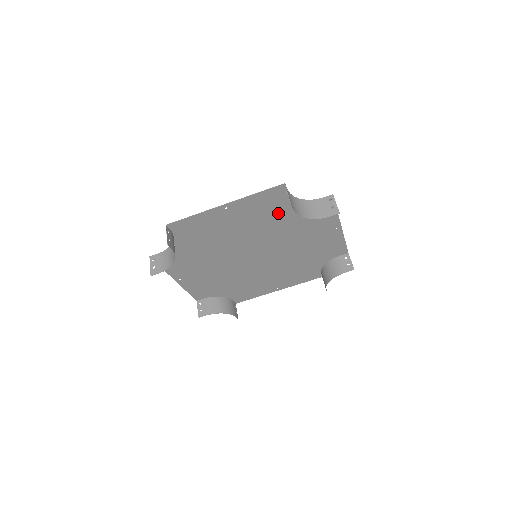
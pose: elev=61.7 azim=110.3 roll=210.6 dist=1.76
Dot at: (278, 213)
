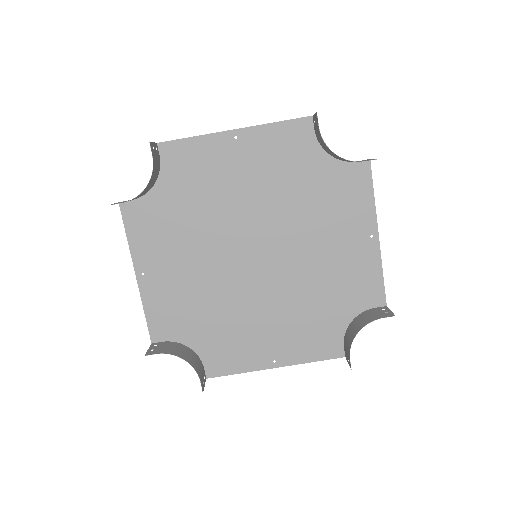
Dot at: (297, 173)
